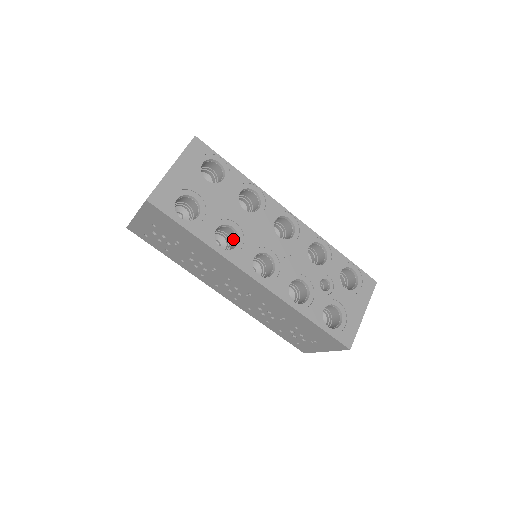
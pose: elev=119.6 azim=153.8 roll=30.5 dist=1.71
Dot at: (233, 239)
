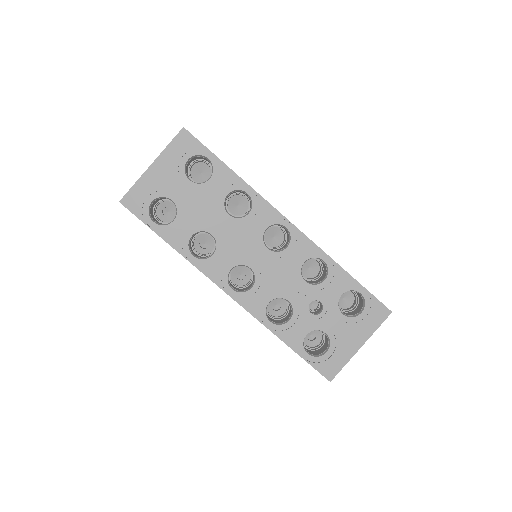
Dot at: occluded
